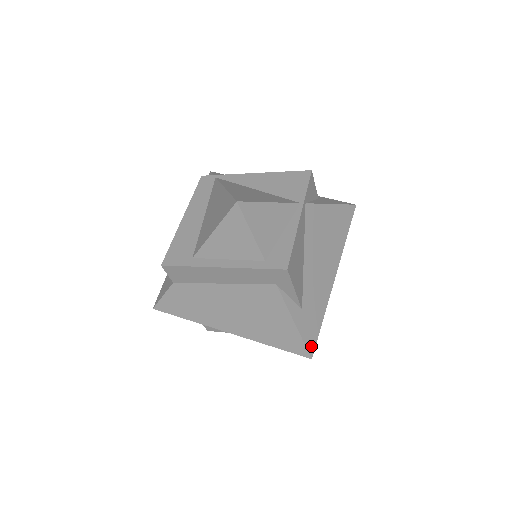
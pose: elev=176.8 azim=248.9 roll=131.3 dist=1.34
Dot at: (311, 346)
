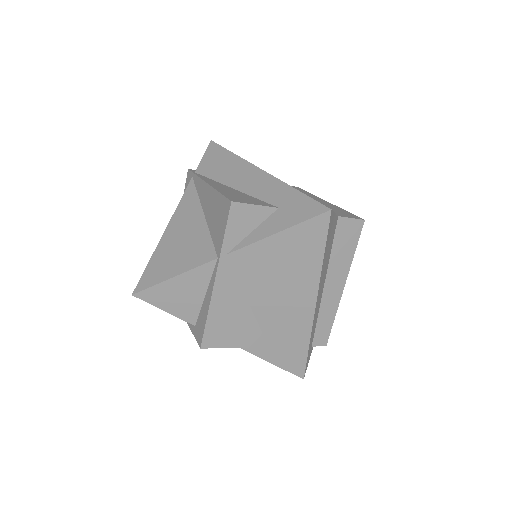
Dot at: (298, 370)
